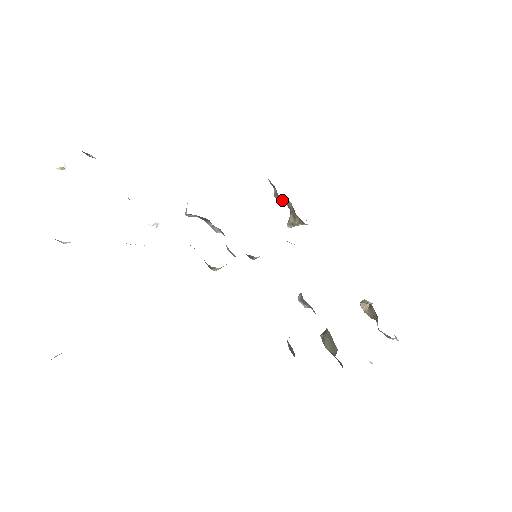
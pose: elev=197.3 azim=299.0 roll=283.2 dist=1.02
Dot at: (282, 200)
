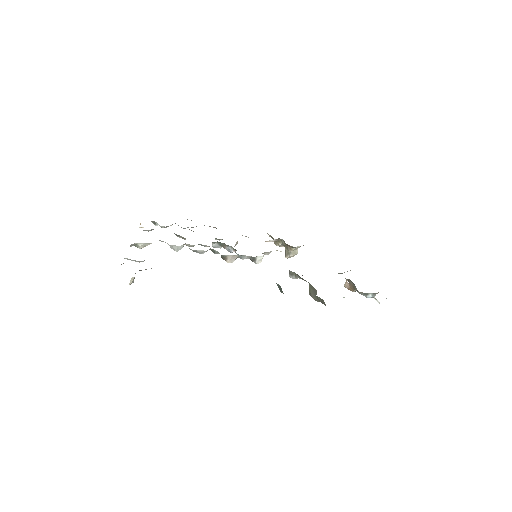
Dot at: (278, 242)
